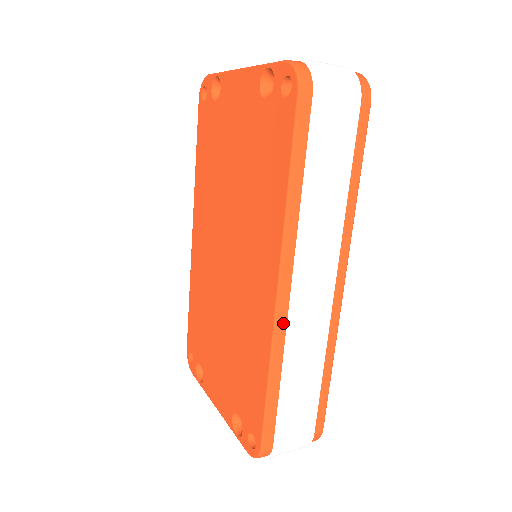
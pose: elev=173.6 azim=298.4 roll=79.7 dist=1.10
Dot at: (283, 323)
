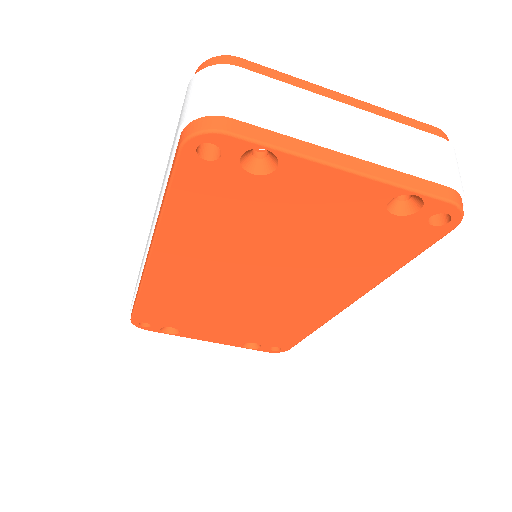
Dot at: occluded
